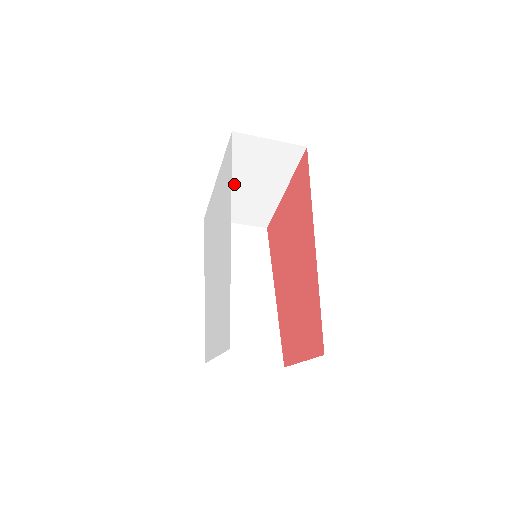
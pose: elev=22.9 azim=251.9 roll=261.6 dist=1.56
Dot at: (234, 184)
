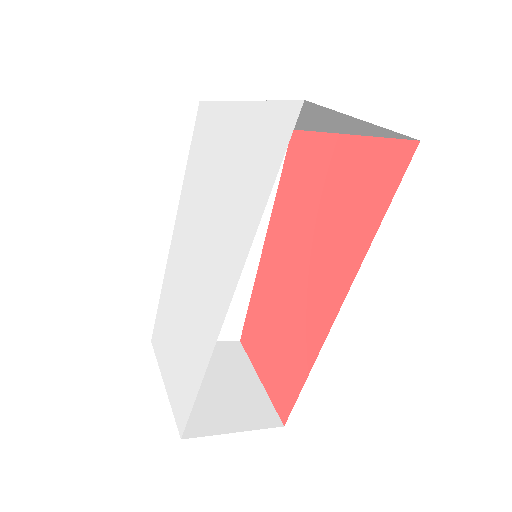
Dot at: occluded
